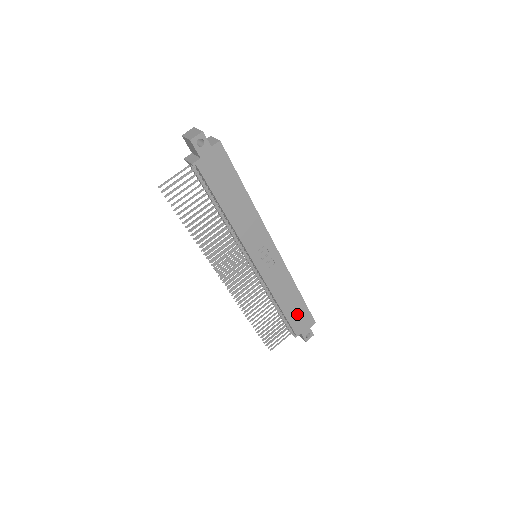
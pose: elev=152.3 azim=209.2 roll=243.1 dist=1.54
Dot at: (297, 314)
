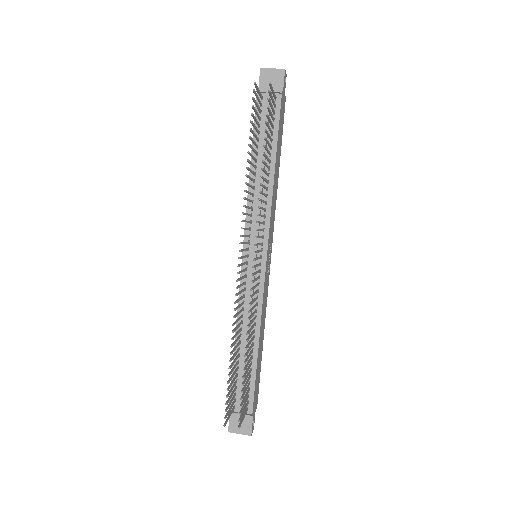
Dot at: (257, 375)
